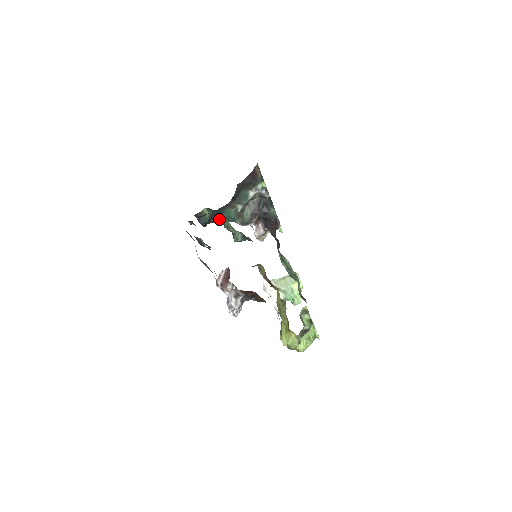
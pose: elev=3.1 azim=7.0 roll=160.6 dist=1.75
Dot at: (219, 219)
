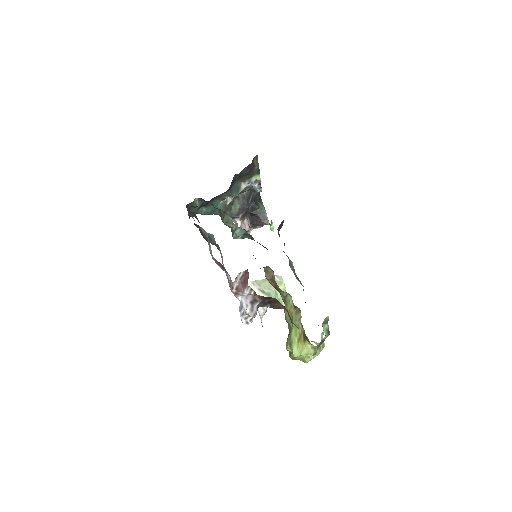
Dot at: (205, 211)
